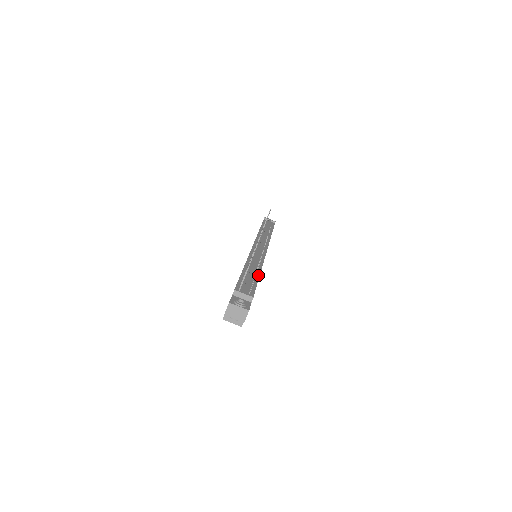
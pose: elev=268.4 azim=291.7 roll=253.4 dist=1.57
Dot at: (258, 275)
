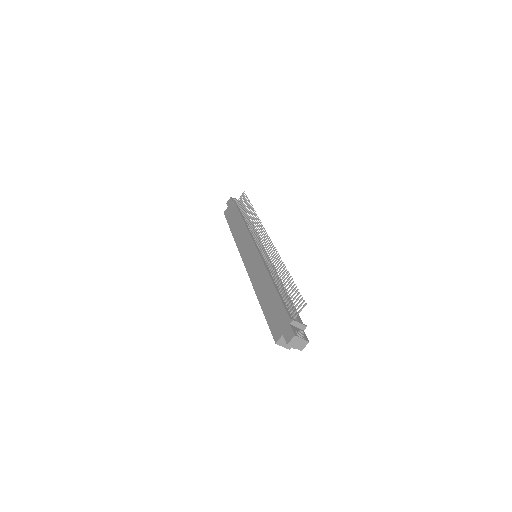
Dot at: (286, 292)
